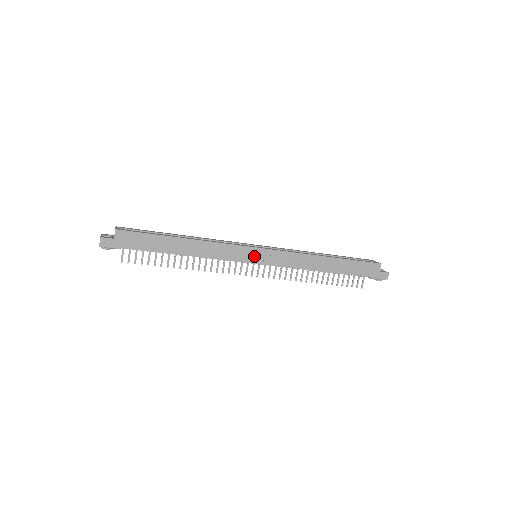
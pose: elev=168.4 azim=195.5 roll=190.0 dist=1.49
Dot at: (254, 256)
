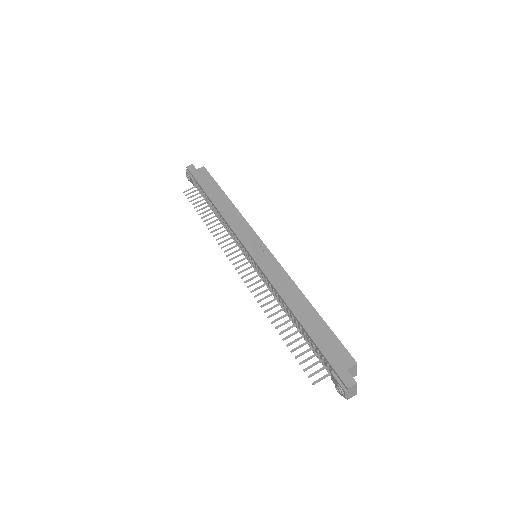
Dot at: (253, 244)
